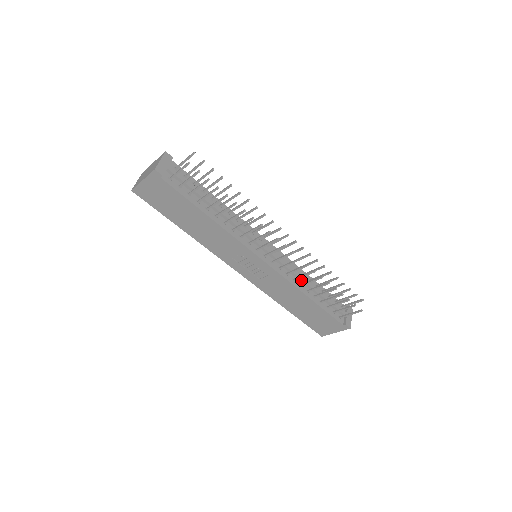
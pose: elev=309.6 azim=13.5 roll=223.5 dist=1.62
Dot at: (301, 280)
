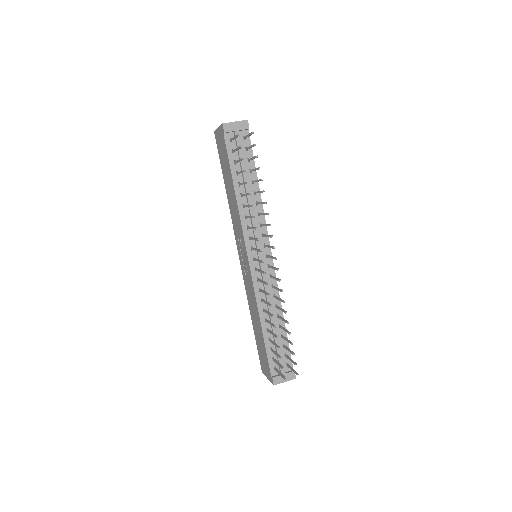
Dot at: (268, 306)
